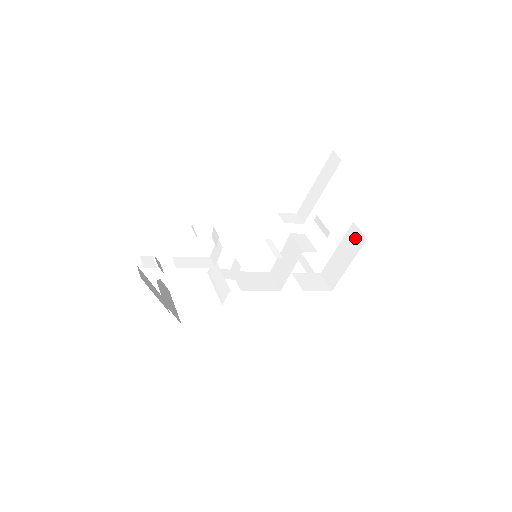
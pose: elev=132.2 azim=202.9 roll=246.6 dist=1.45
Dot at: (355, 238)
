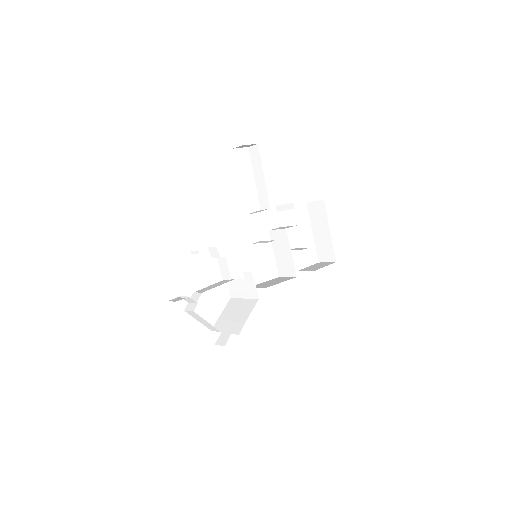
Dot at: (317, 210)
